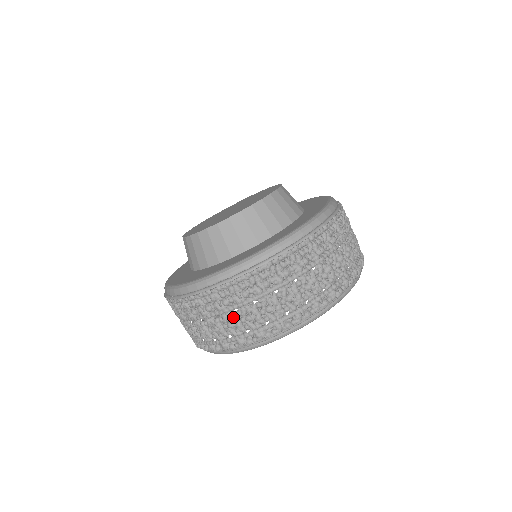
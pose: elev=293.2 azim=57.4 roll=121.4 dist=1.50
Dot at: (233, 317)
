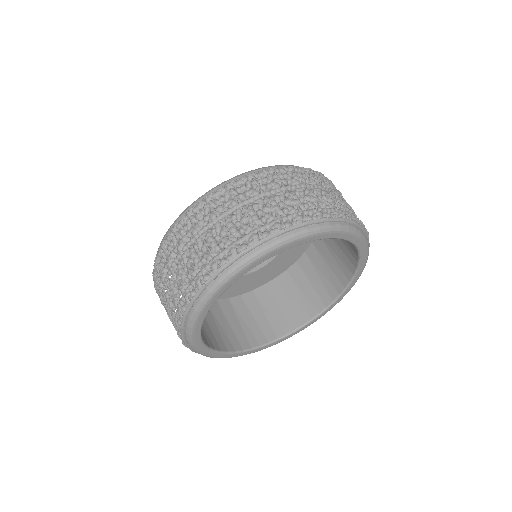
Dot at: (190, 252)
